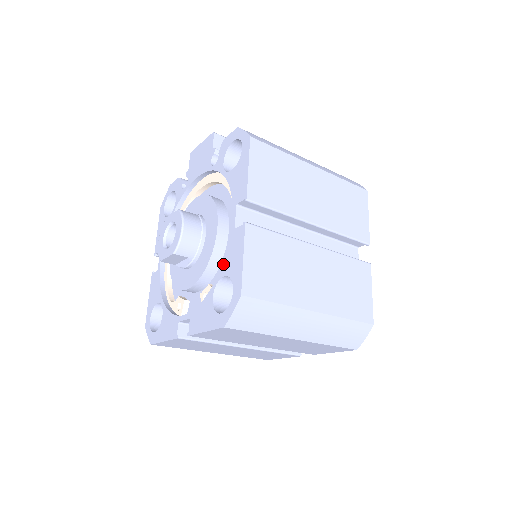
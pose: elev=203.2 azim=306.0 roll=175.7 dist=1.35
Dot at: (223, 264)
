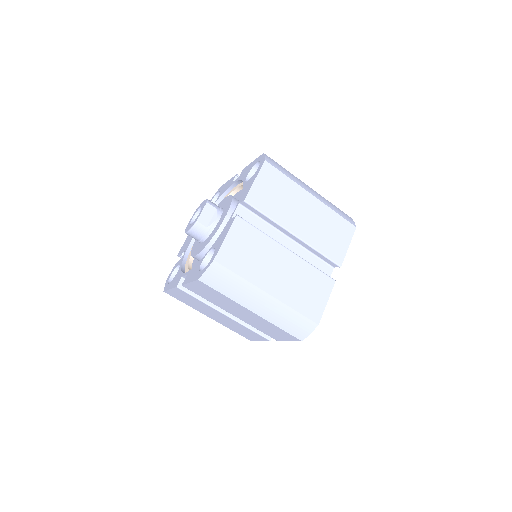
Dot at: (243, 179)
